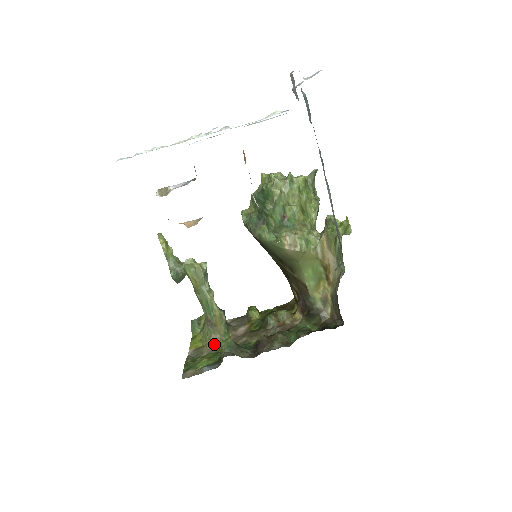
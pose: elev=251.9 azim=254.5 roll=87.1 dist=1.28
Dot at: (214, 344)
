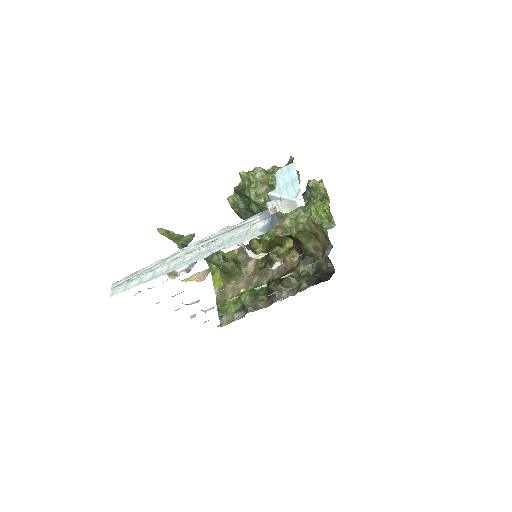
Dot at: (233, 283)
